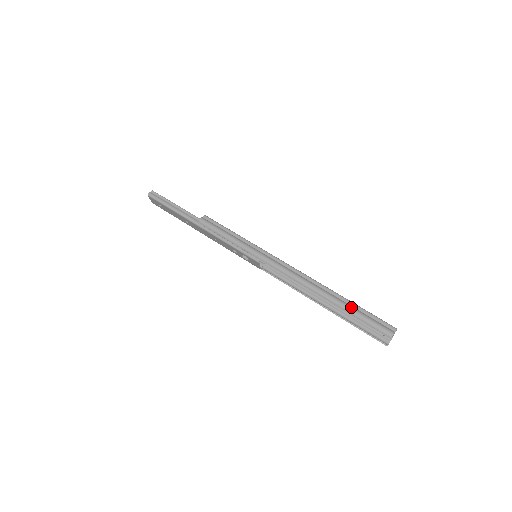
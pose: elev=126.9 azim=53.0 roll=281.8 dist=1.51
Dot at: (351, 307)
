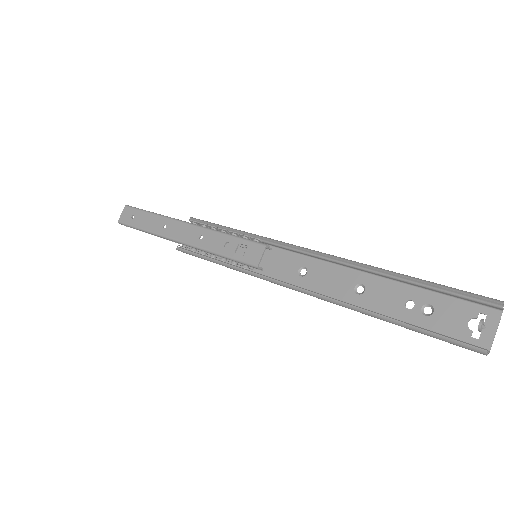
Dot at: (419, 280)
